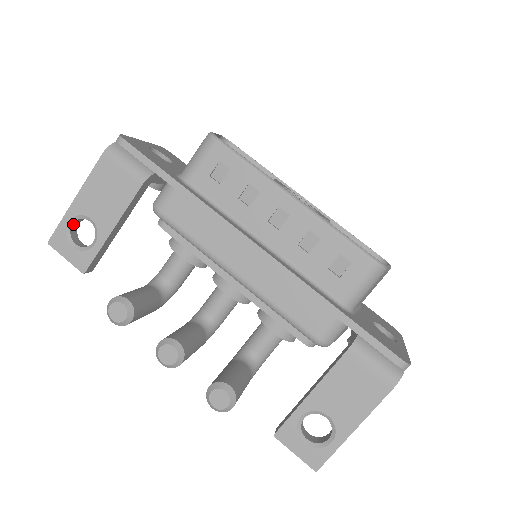
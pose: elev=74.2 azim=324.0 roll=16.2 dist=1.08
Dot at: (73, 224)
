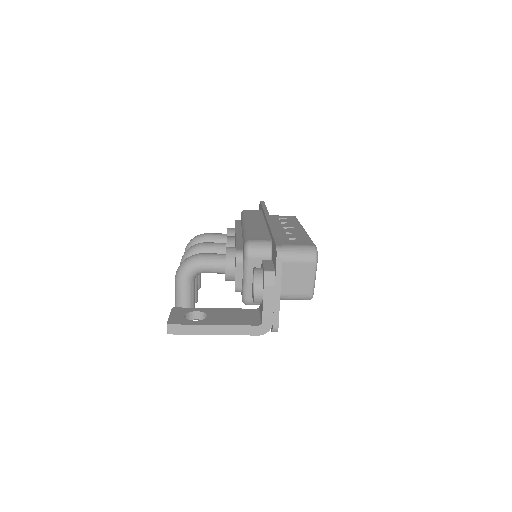
Dot at: occluded
